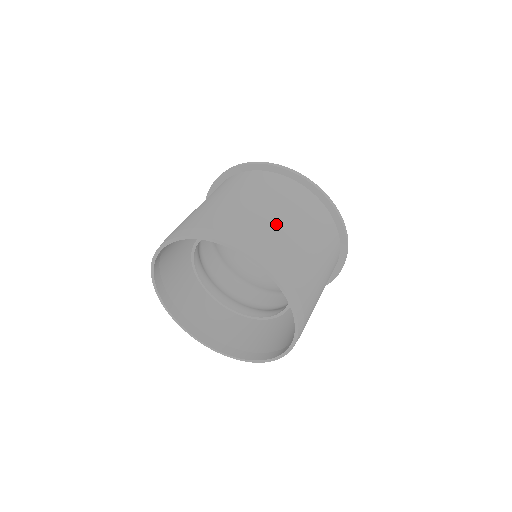
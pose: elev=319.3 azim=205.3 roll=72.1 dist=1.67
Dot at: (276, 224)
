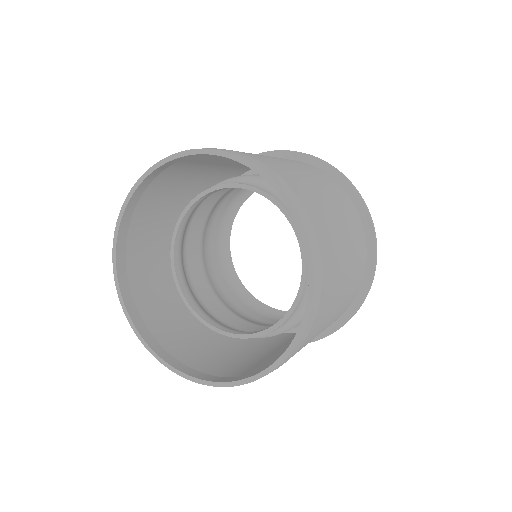
Dot at: (316, 192)
